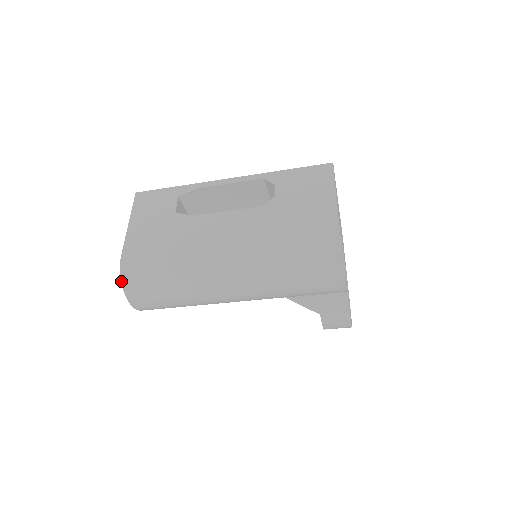
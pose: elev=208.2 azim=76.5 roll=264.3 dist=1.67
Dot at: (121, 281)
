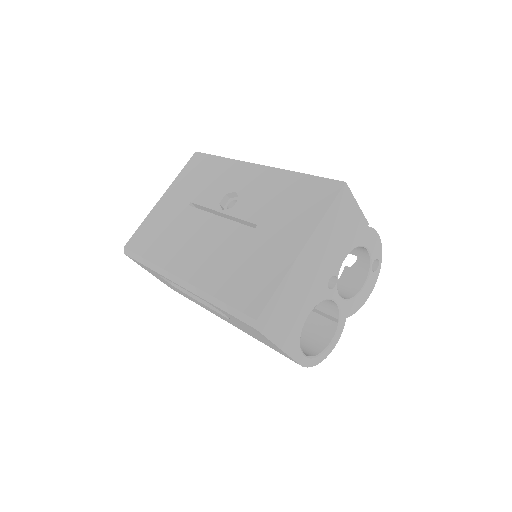
Dot at: occluded
